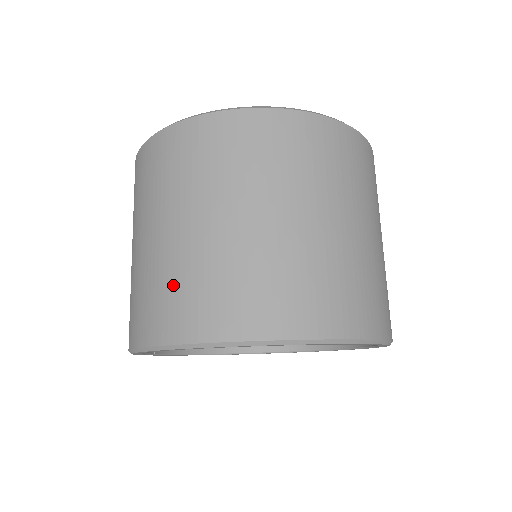
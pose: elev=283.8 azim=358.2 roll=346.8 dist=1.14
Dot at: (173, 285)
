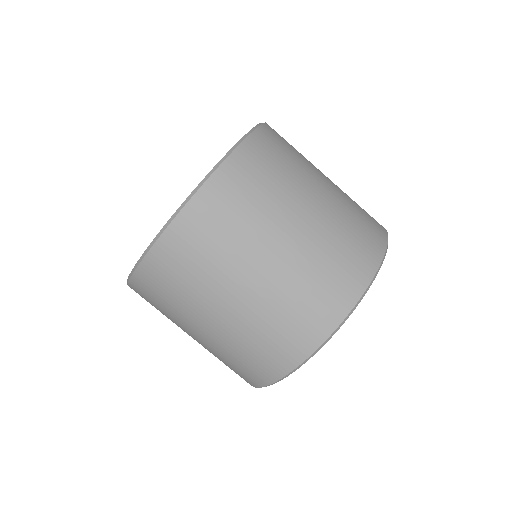
Dot at: (246, 352)
